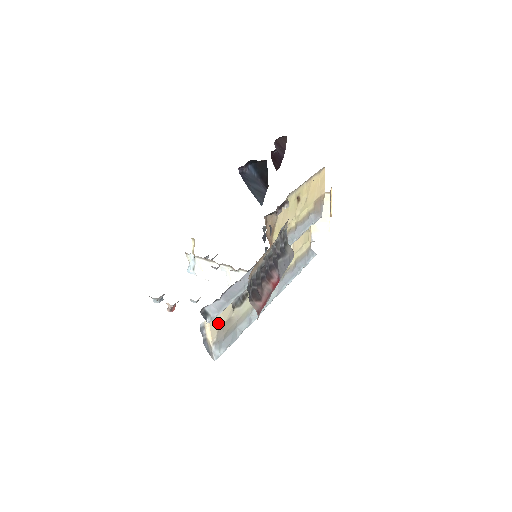
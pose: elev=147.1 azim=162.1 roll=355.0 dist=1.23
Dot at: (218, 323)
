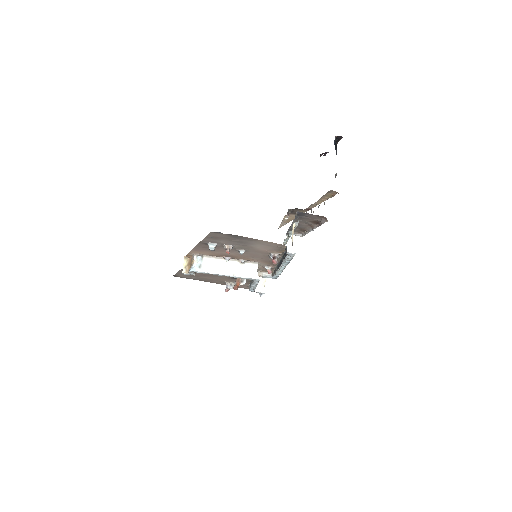
Dot at: occluded
